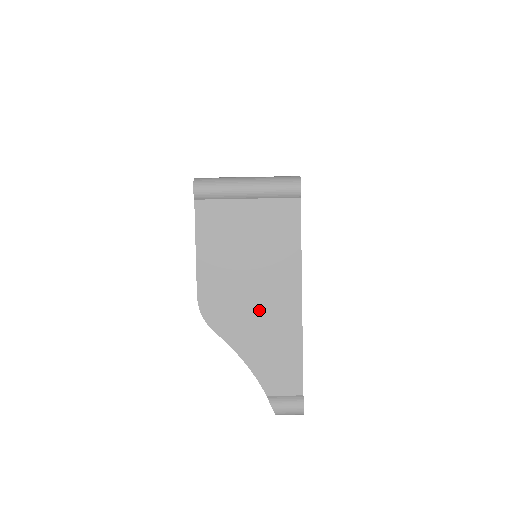
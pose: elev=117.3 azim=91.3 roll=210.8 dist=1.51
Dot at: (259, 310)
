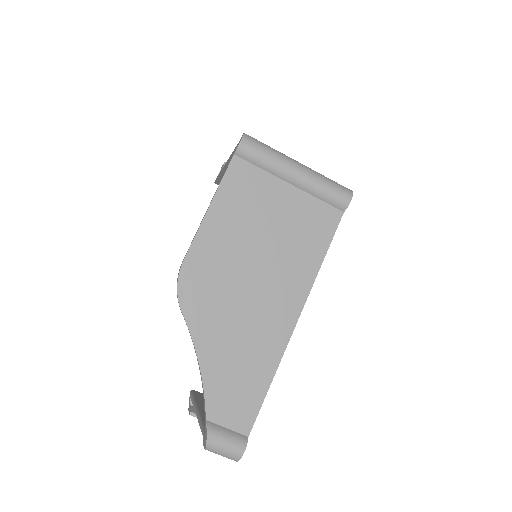
Dot at: (245, 311)
